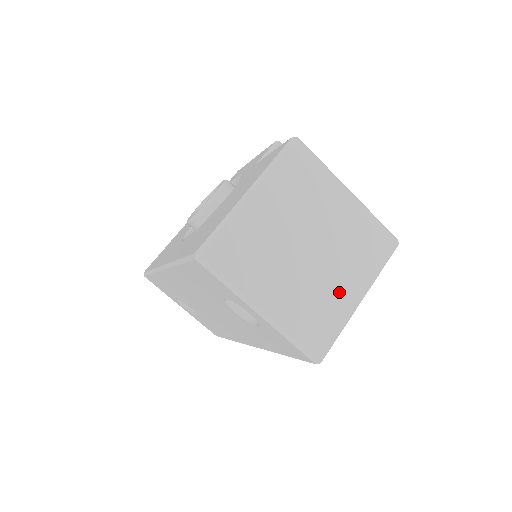
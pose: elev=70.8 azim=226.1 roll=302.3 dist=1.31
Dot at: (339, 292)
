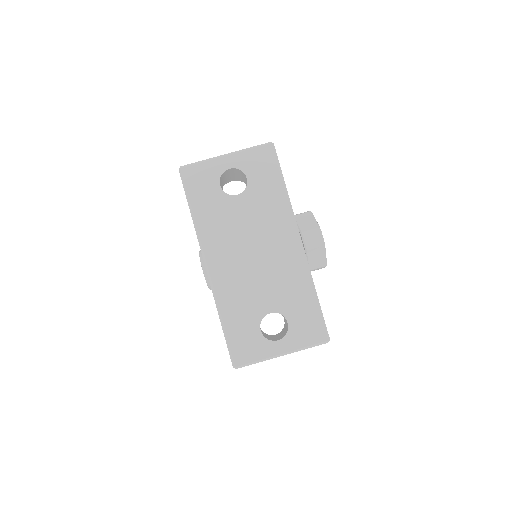
Dot at: occluded
